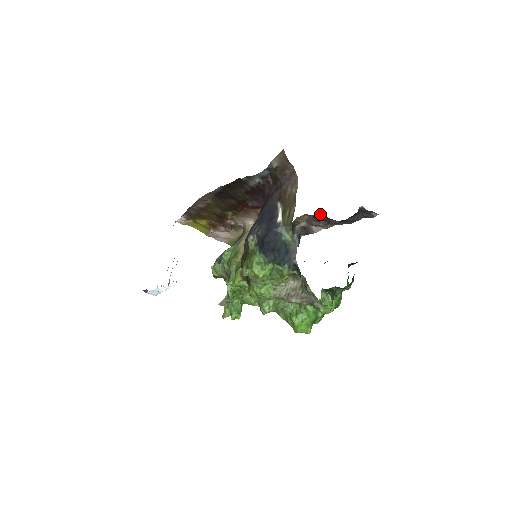
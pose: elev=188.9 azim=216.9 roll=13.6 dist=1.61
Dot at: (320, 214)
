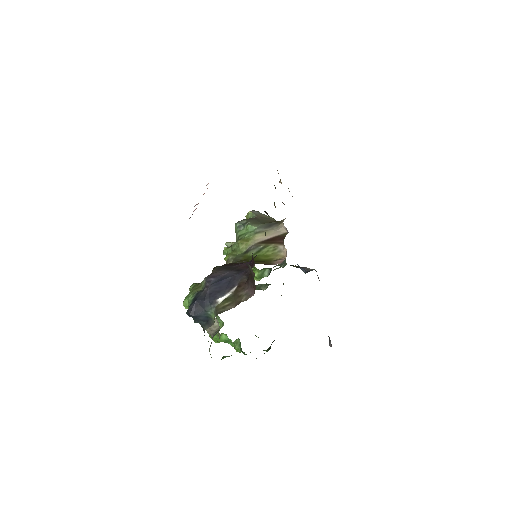
Dot at: occluded
